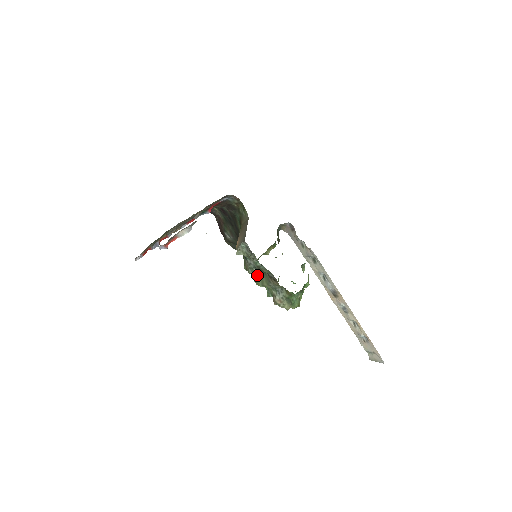
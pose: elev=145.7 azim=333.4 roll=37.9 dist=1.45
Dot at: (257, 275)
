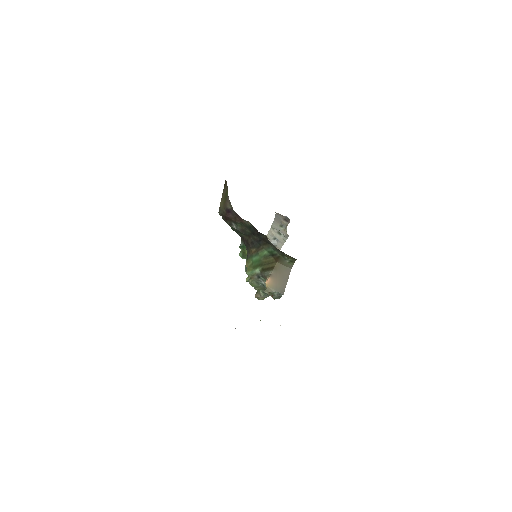
Dot at: (258, 285)
